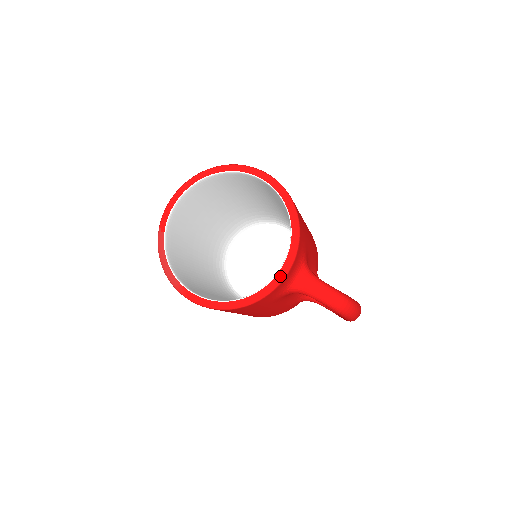
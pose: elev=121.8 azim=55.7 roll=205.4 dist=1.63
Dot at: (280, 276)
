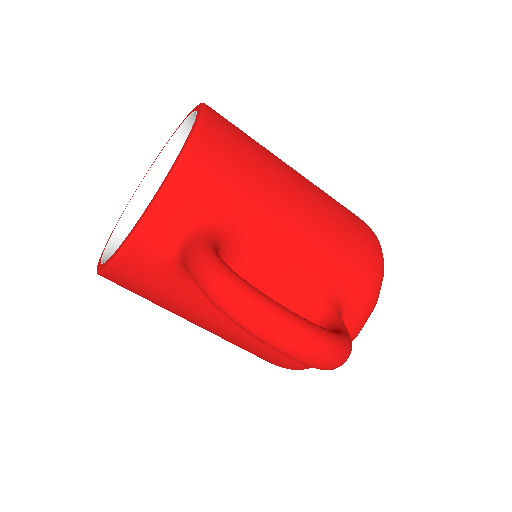
Dot at: (137, 222)
